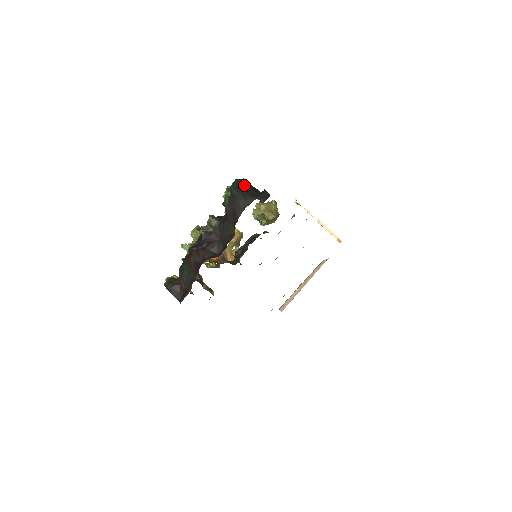
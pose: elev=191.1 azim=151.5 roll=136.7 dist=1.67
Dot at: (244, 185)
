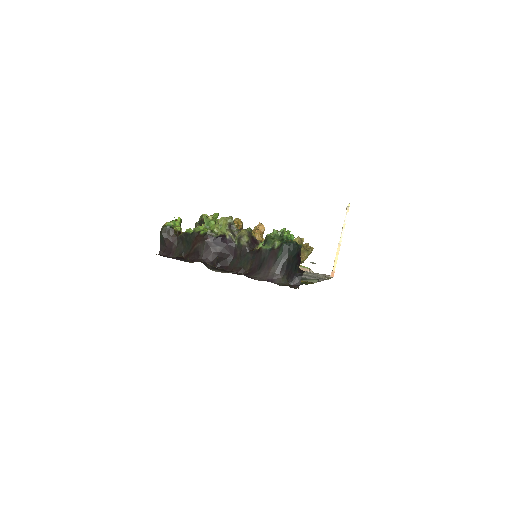
Dot at: (293, 256)
